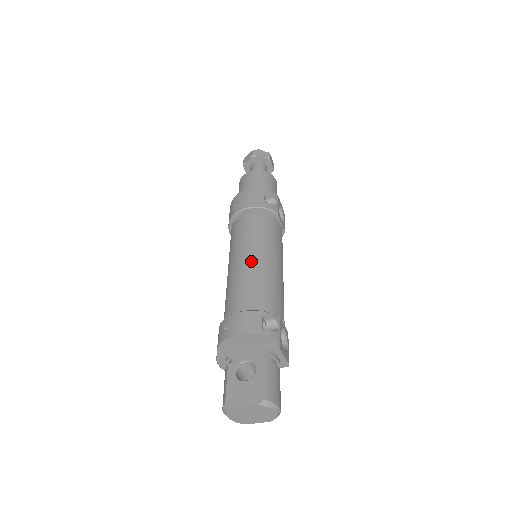
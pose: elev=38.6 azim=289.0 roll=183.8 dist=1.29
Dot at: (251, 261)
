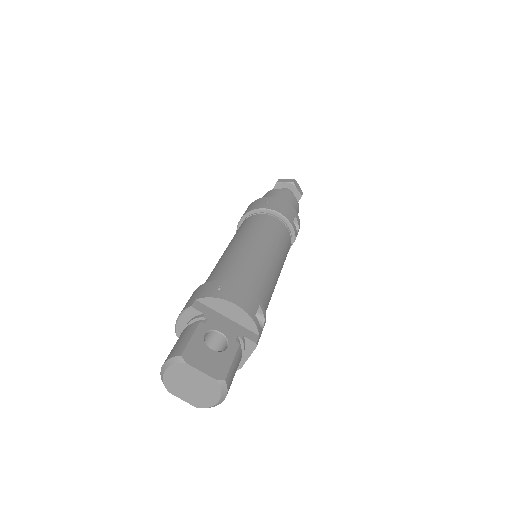
Dot at: (266, 255)
